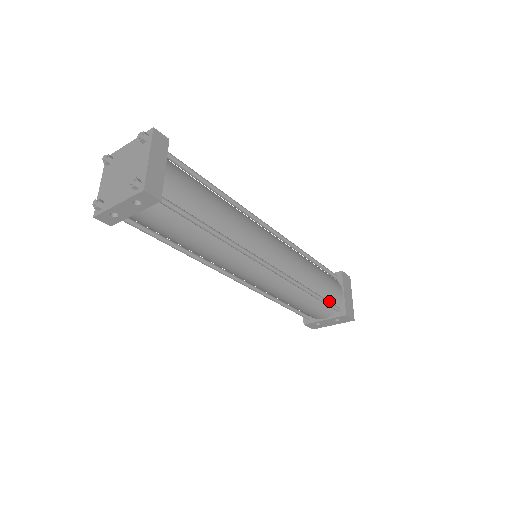
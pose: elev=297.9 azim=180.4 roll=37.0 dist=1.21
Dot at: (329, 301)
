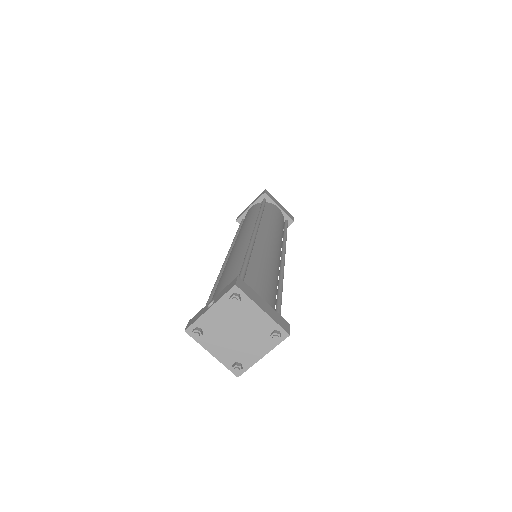
Dot at: (283, 225)
